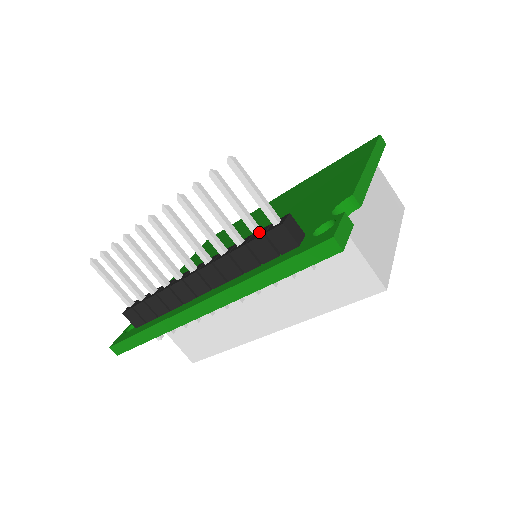
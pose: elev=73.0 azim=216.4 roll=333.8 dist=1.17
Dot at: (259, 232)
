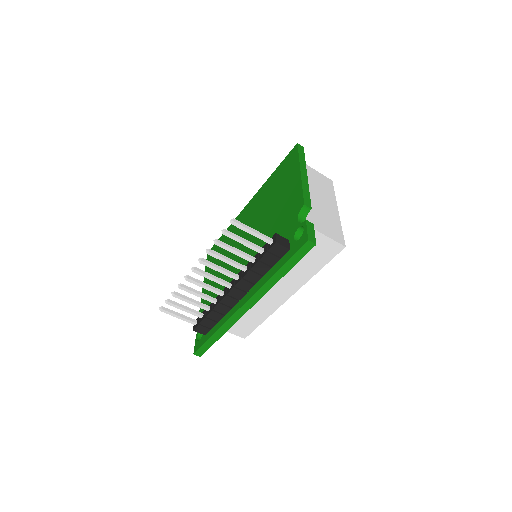
Dot at: (263, 251)
